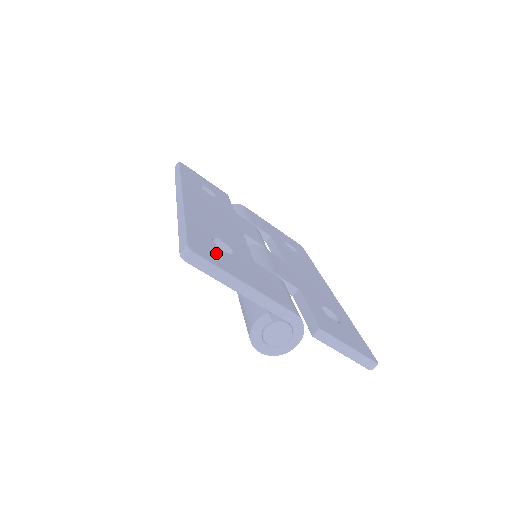
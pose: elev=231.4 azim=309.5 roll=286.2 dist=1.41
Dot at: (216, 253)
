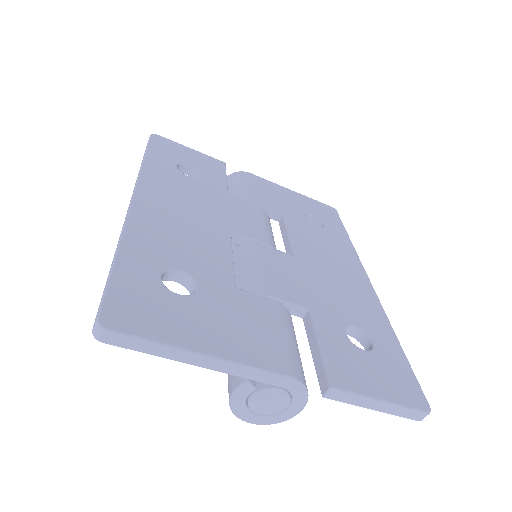
Dot at: (158, 307)
